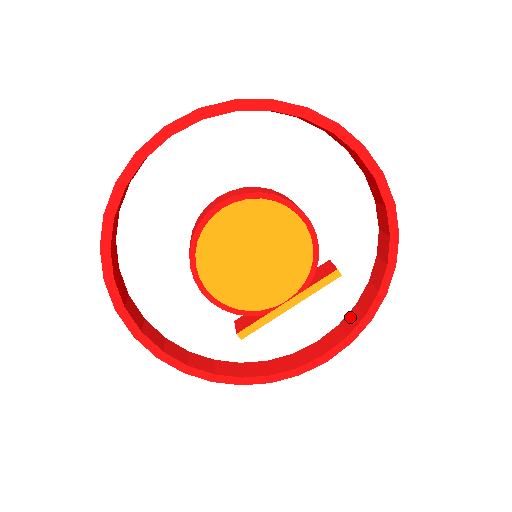
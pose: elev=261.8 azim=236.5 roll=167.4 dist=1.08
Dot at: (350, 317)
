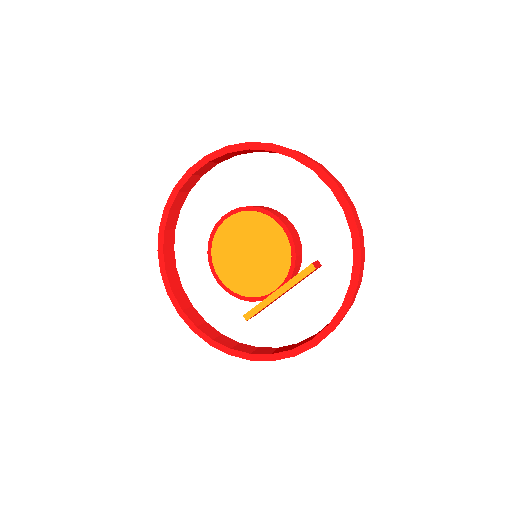
Dot at: occluded
